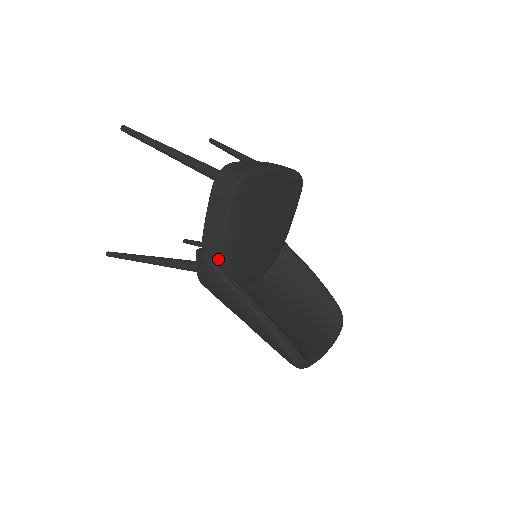
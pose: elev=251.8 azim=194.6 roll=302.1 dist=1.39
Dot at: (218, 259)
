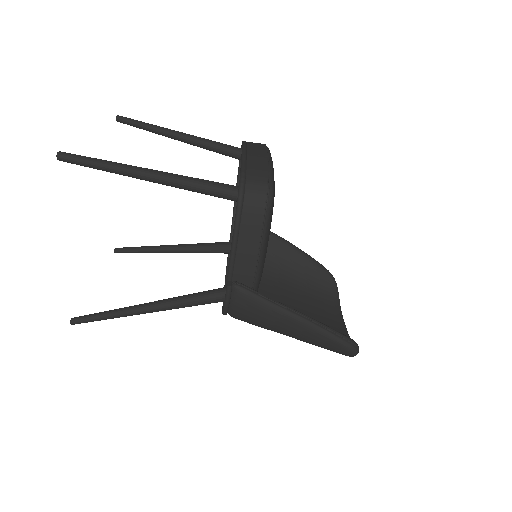
Dot at: (253, 287)
